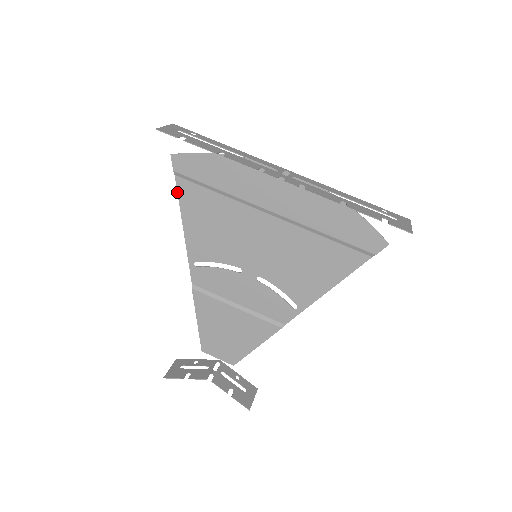
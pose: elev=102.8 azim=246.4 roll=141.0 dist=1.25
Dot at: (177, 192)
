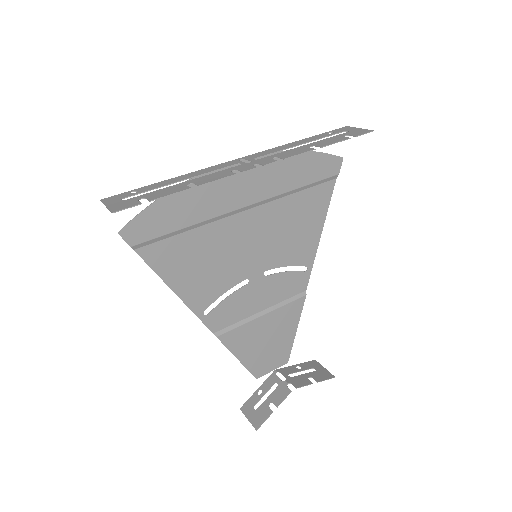
Dot at: (147, 264)
